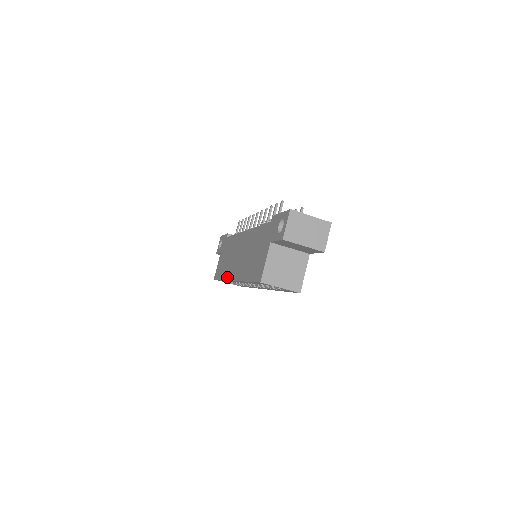
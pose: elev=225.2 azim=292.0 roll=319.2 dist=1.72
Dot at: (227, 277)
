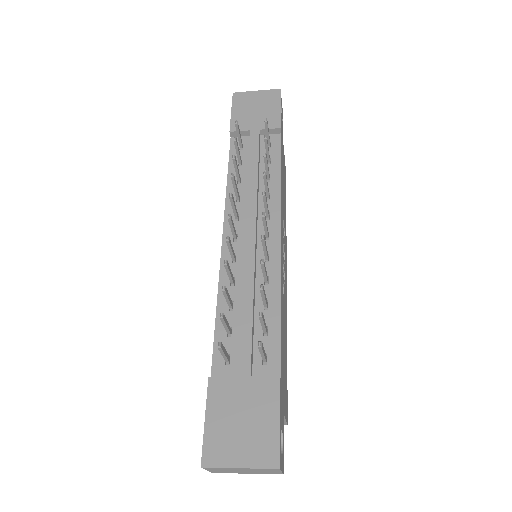
Dot at: occluded
